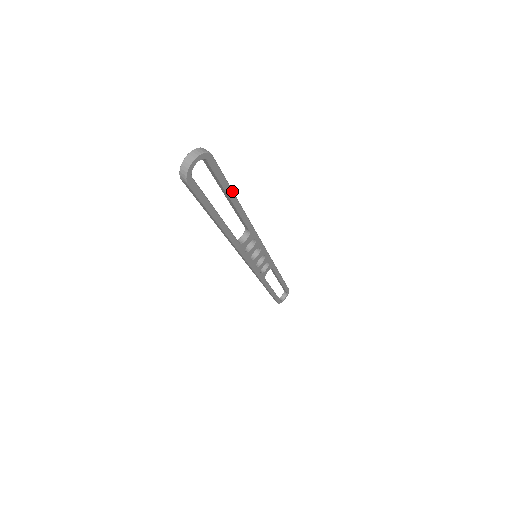
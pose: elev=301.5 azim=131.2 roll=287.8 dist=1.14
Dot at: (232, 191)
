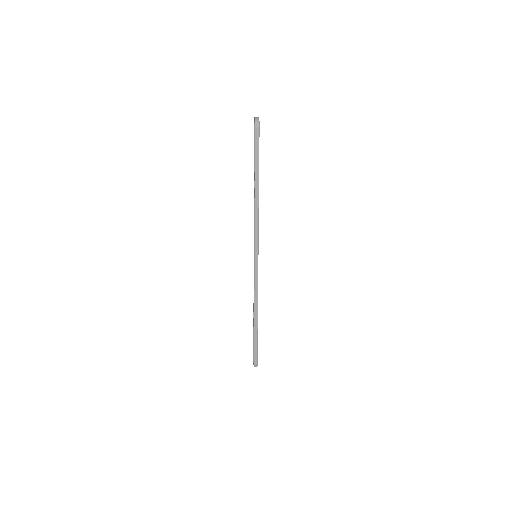
Dot at: occluded
